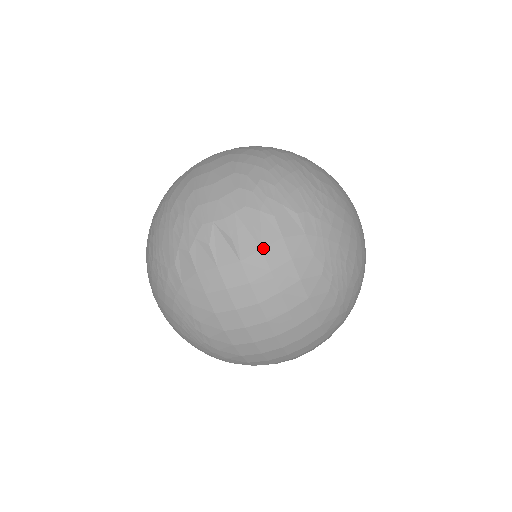
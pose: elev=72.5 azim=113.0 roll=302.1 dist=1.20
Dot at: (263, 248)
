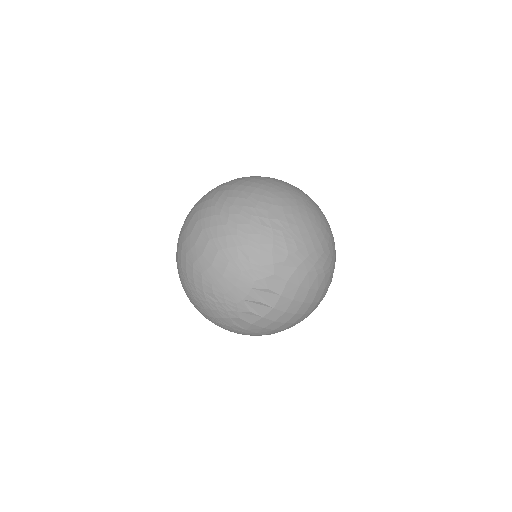
Dot at: (281, 295)
